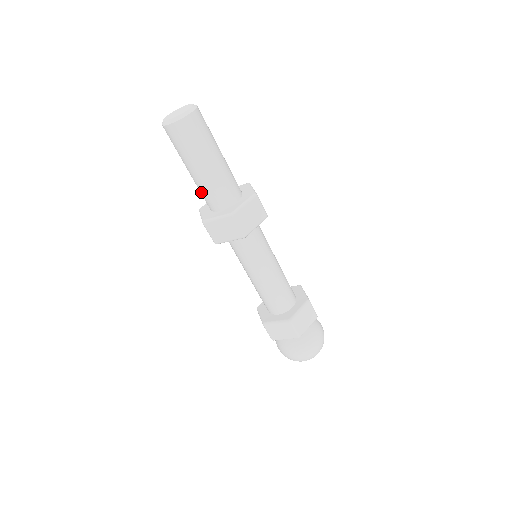
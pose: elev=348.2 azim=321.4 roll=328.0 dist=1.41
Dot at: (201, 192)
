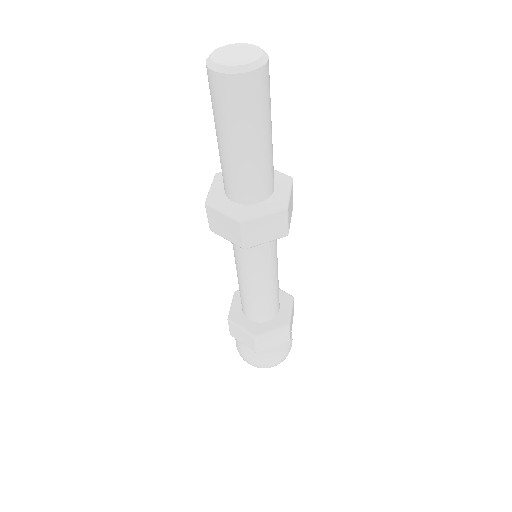
Dot at: (238, 178)
